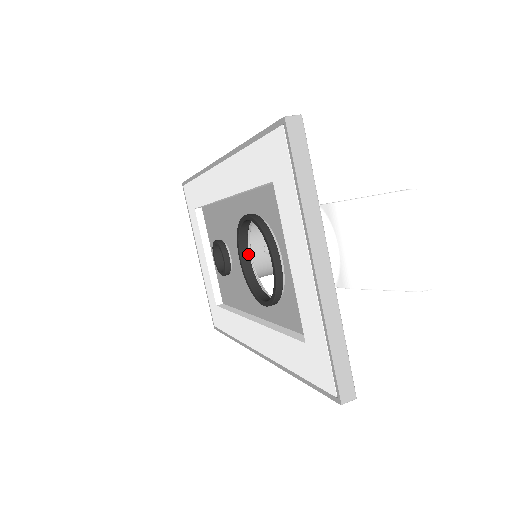
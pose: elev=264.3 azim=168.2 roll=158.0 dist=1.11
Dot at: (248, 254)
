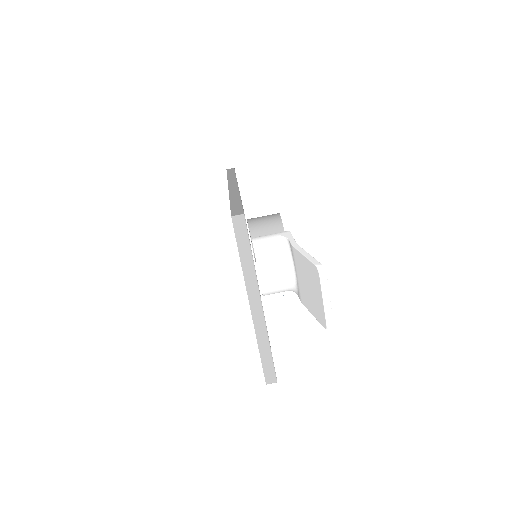
Dot at: occluded
